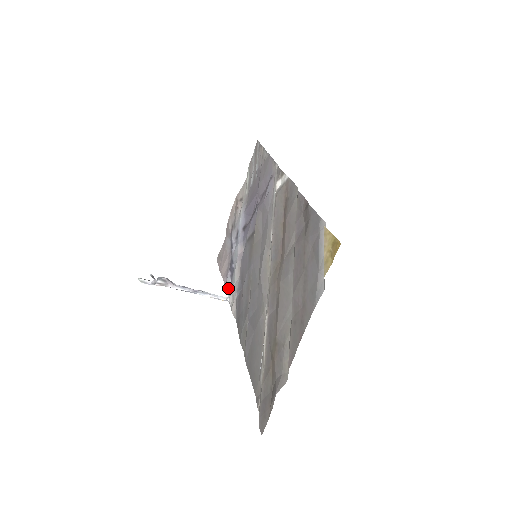
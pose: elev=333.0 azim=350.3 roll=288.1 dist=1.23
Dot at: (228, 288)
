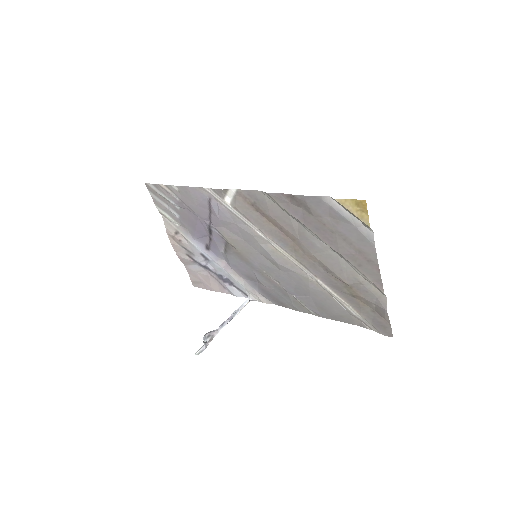
Dot at: (237, 293)
